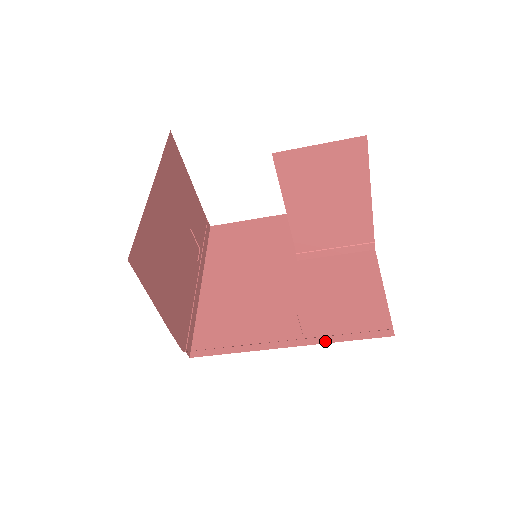
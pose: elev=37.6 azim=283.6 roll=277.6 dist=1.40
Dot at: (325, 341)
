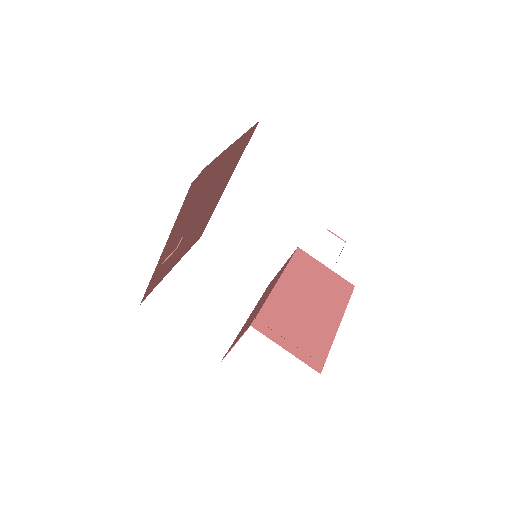
Dot at: occluded
